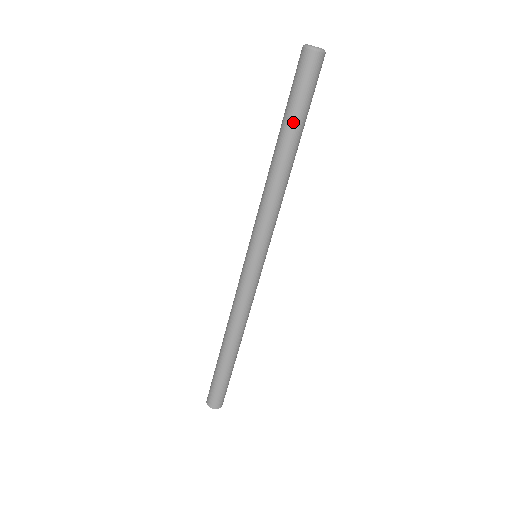
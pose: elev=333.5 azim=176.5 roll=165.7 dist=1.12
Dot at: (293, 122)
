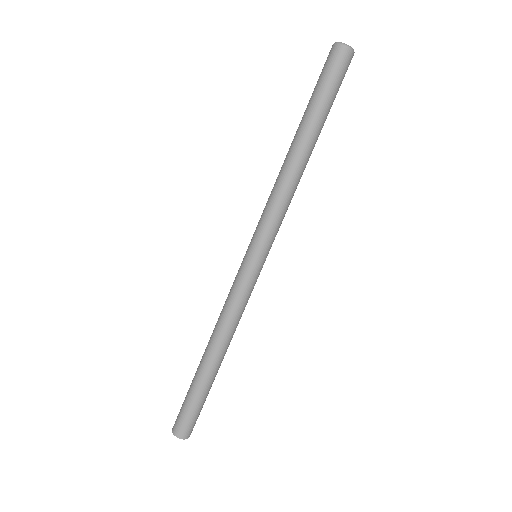
Dot at: (323, 118)
